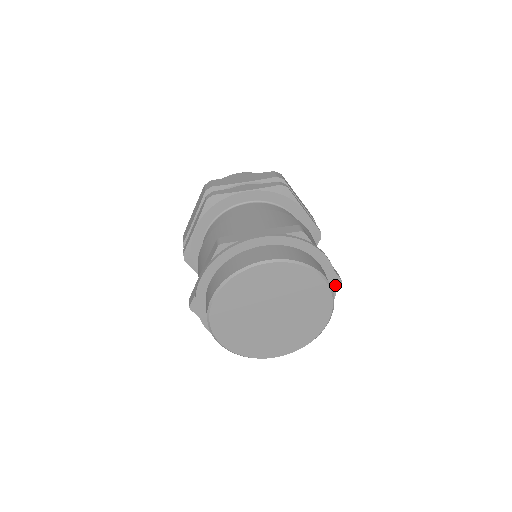
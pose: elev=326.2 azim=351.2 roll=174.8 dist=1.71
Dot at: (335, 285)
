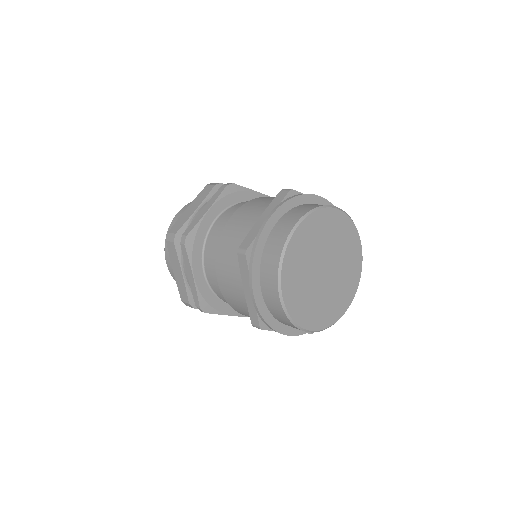
Dot at: occluded
